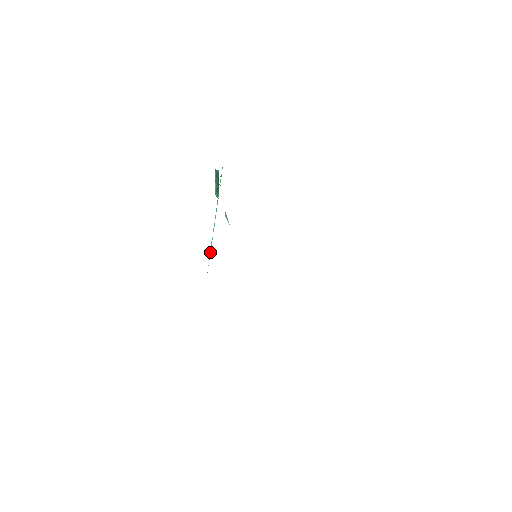
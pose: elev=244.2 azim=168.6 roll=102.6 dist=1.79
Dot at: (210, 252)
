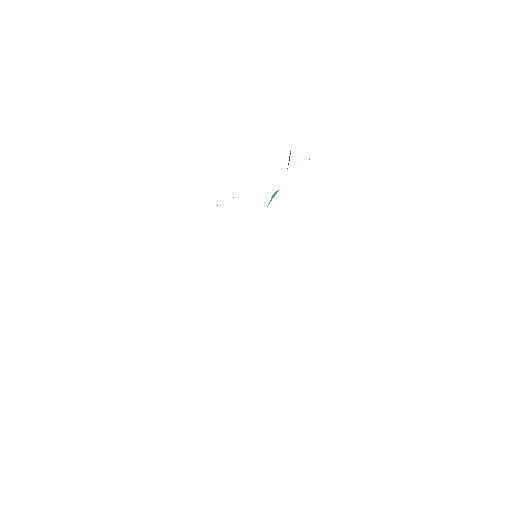
Dot at: occluded
